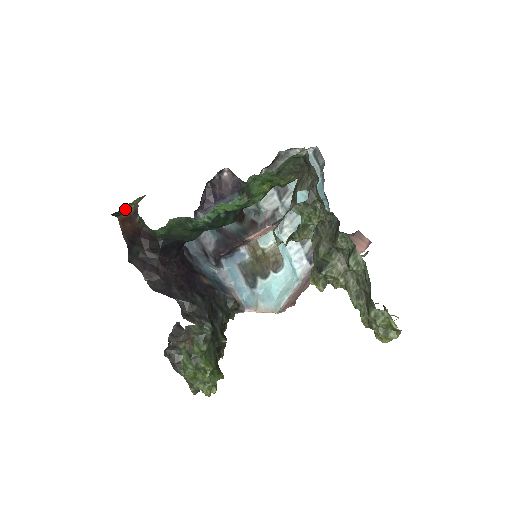
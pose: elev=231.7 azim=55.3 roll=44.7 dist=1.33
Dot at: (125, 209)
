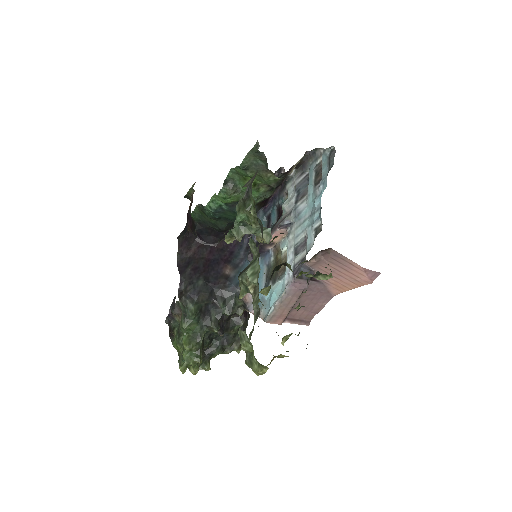
Dot at: (190, 193)
